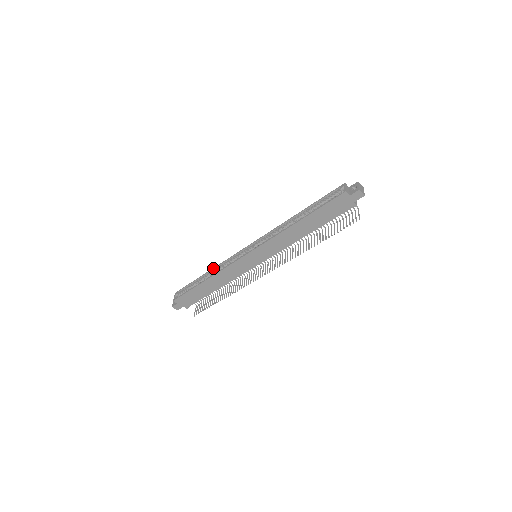
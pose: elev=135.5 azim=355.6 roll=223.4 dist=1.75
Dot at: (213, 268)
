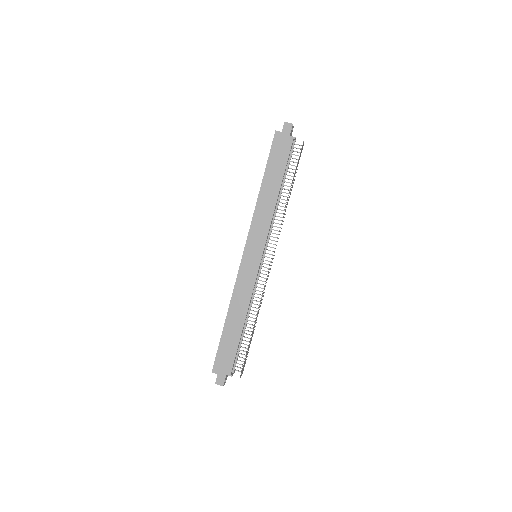
Dot at: occluded
